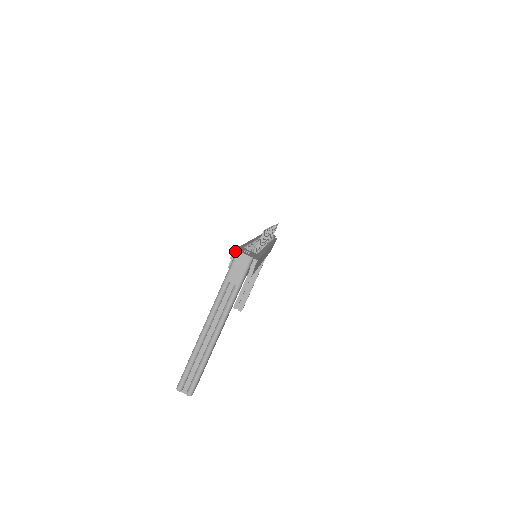
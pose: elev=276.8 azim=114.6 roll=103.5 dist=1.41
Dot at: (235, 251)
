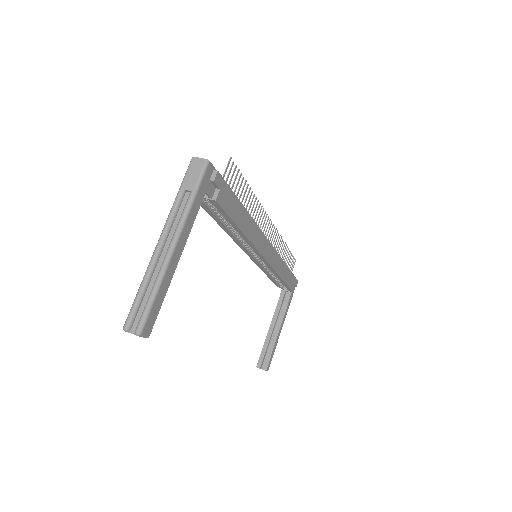
Dot at: occluded
